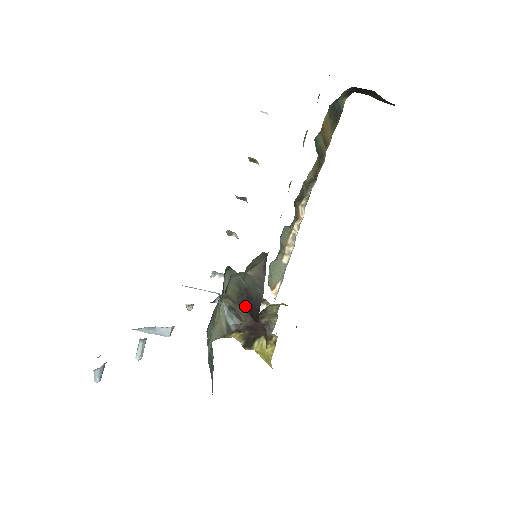
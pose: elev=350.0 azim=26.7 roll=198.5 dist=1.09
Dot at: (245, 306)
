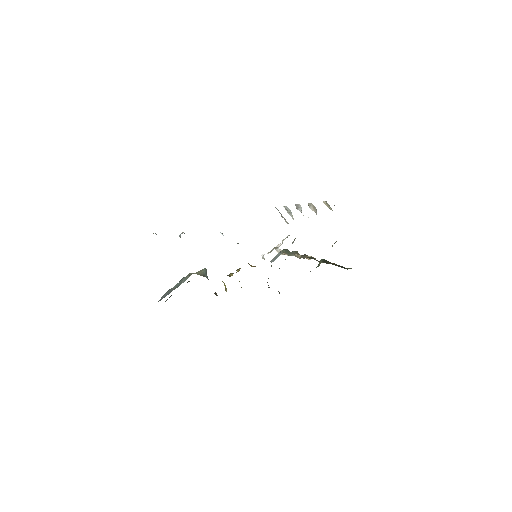
Dot at: occluded
